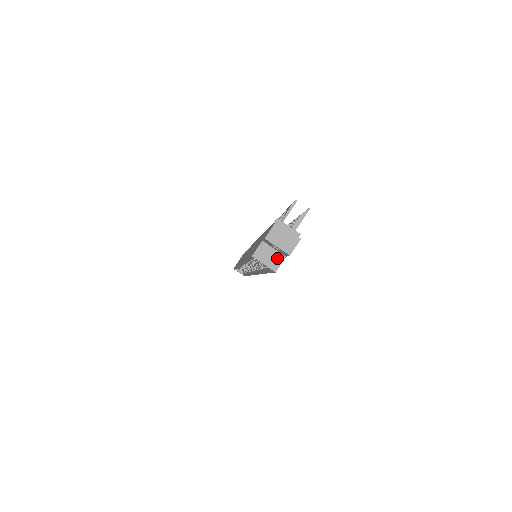
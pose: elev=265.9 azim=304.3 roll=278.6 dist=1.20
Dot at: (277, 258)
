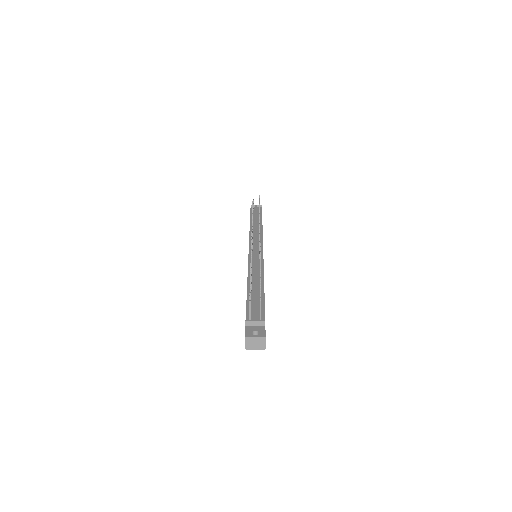
Dot at: occluded
